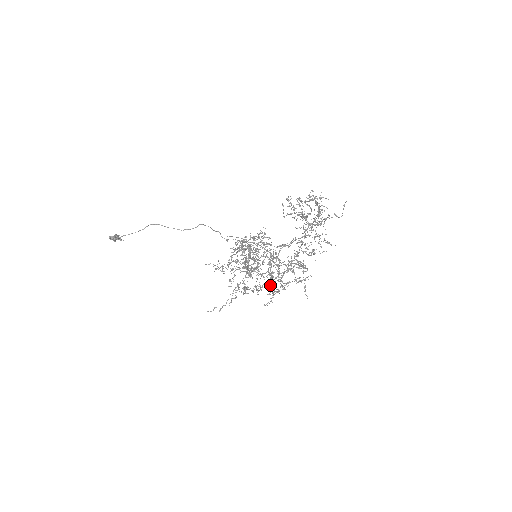
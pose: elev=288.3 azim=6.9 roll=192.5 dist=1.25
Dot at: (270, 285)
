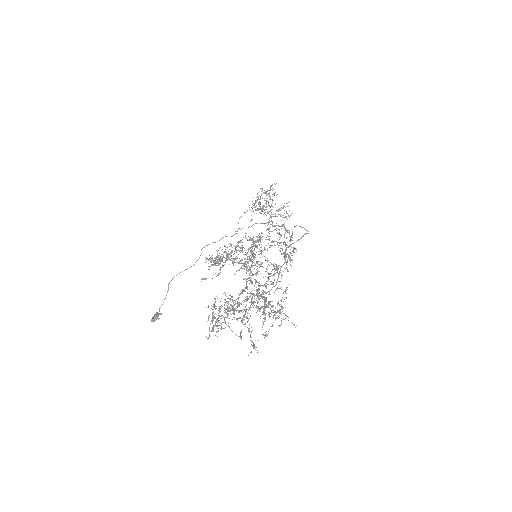
Dot at: occluded
